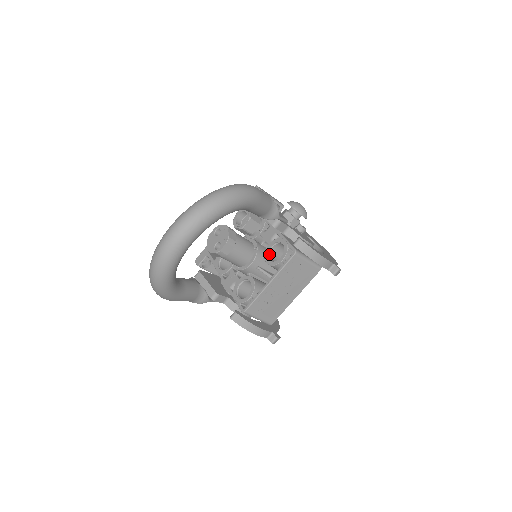
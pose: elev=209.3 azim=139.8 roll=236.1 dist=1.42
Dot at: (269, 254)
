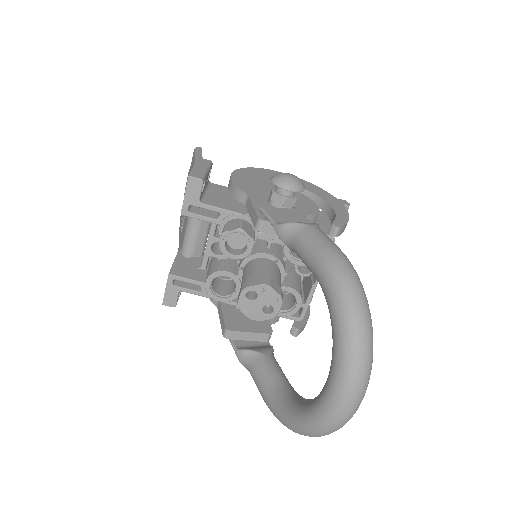
Dot at: (291, 254)
